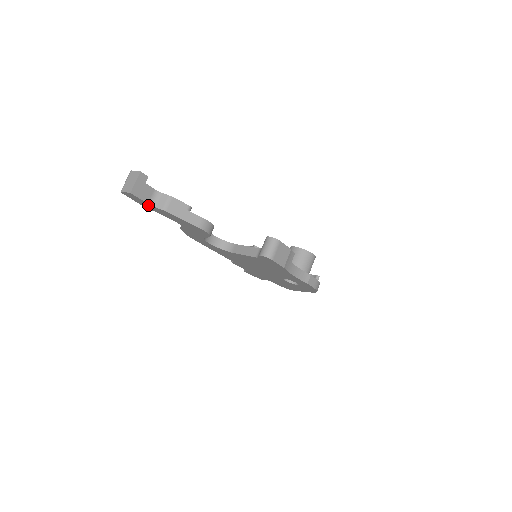
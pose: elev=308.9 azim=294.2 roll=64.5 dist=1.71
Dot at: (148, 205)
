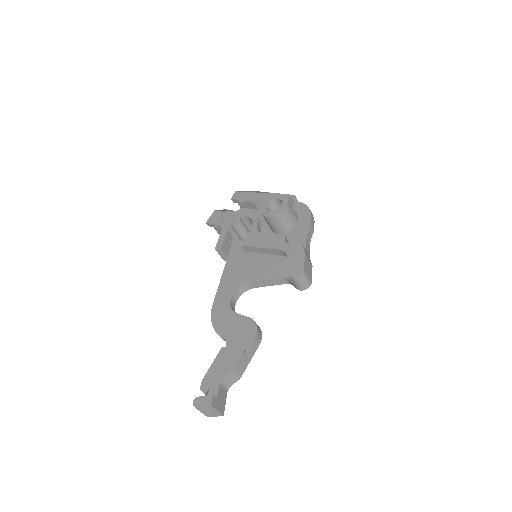
Dot at: occluded
